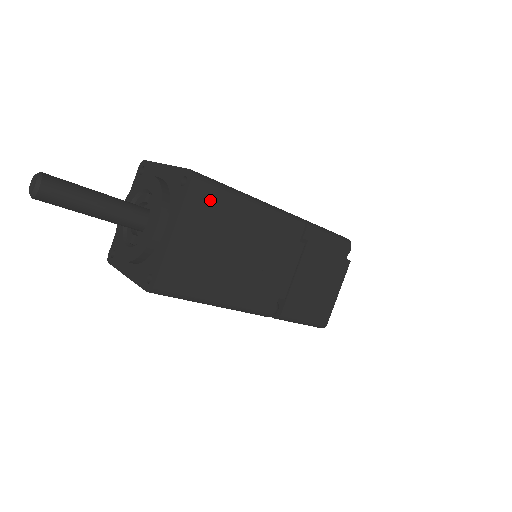
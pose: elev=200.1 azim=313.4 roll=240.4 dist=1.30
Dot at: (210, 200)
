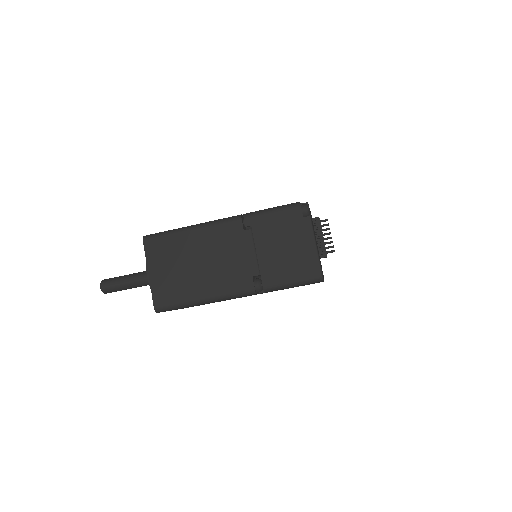
Dot at: (160, 245)
